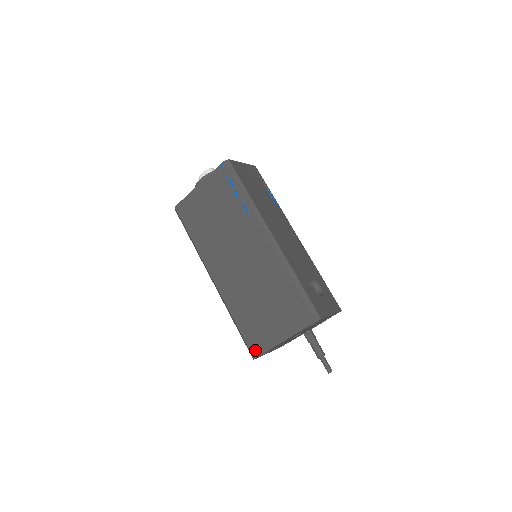
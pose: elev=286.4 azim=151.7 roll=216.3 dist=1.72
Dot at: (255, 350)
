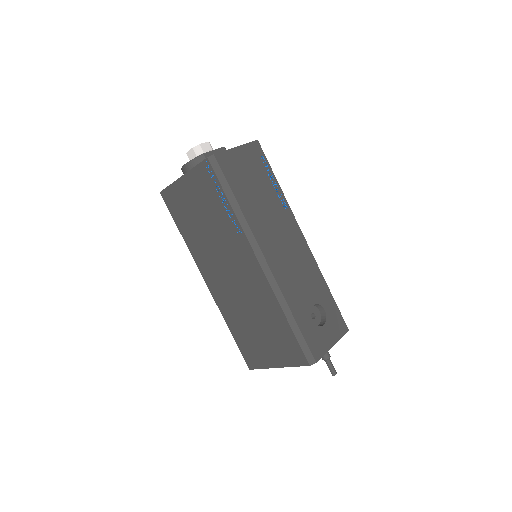
Dot at: (250, 363)
